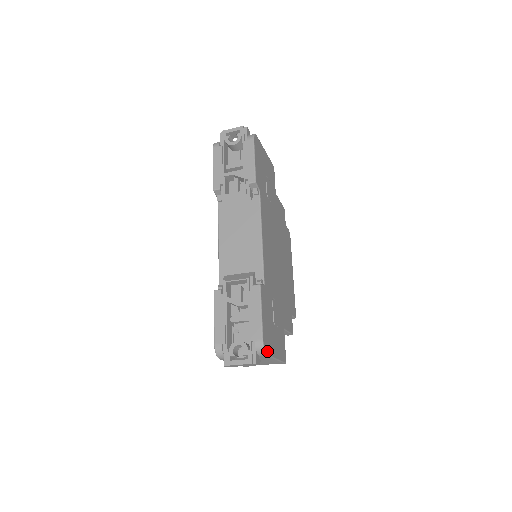
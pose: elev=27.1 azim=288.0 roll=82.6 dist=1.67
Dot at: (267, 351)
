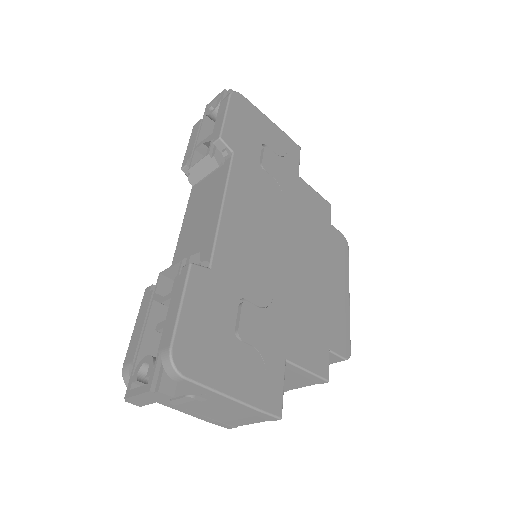
Dot at: (187, 371)
